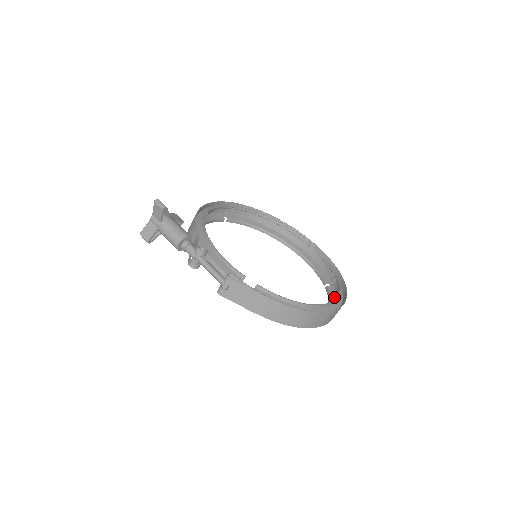
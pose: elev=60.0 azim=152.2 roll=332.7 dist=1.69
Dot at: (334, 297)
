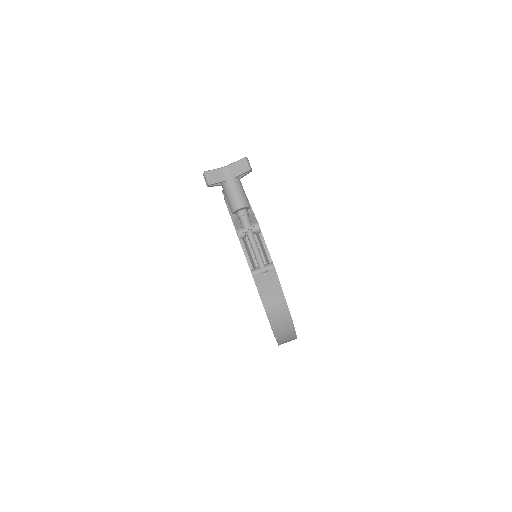
Dot at: occluded
